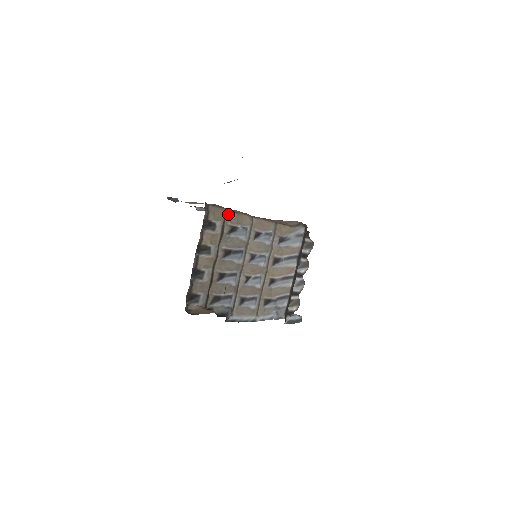
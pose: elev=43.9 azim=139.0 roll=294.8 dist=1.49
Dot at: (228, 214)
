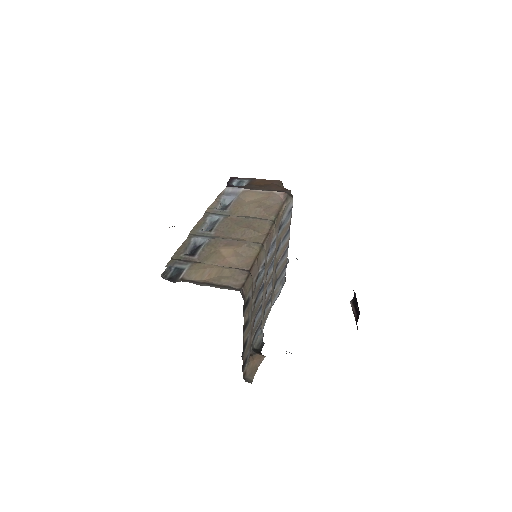
Dot at: (251, 272)
